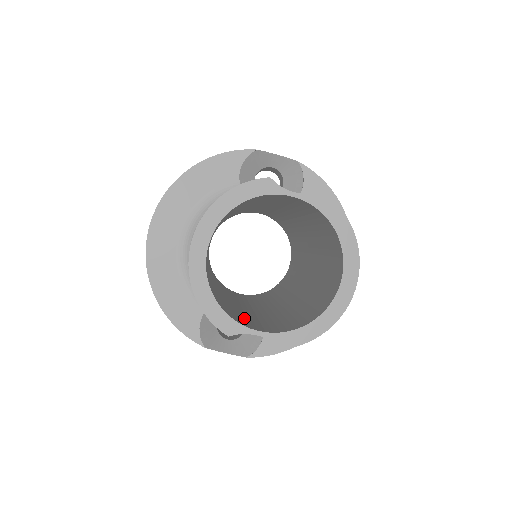
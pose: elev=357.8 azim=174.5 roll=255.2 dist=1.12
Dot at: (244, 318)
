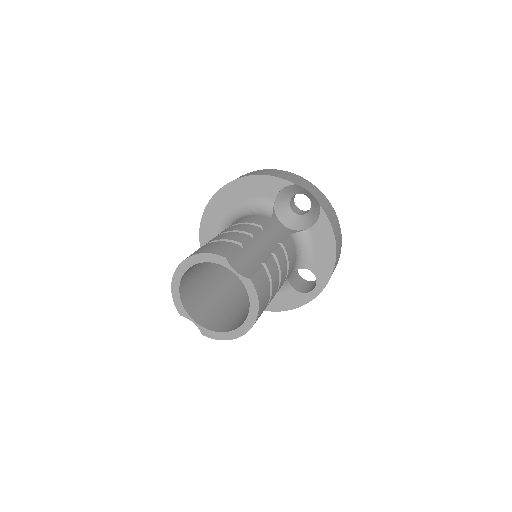
Dot at: (202, 305)
